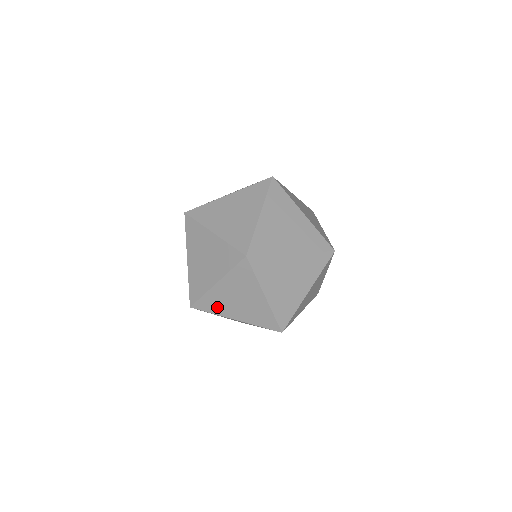
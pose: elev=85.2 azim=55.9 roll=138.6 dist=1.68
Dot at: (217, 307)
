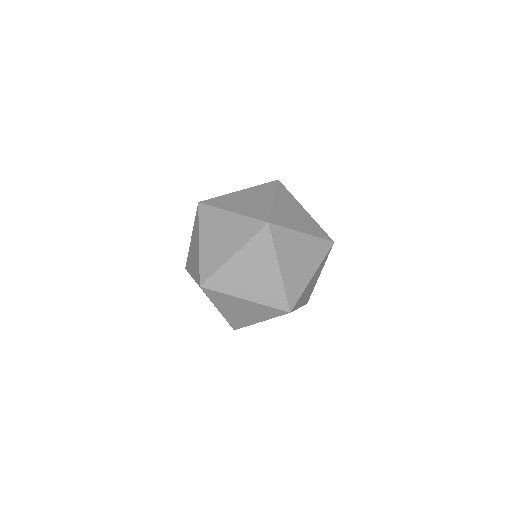
Dot at: occluded
